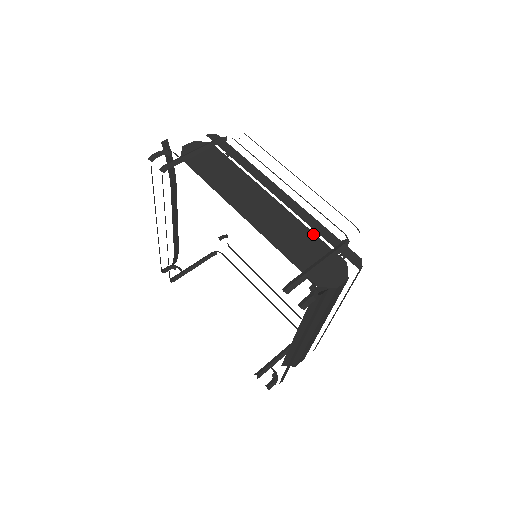
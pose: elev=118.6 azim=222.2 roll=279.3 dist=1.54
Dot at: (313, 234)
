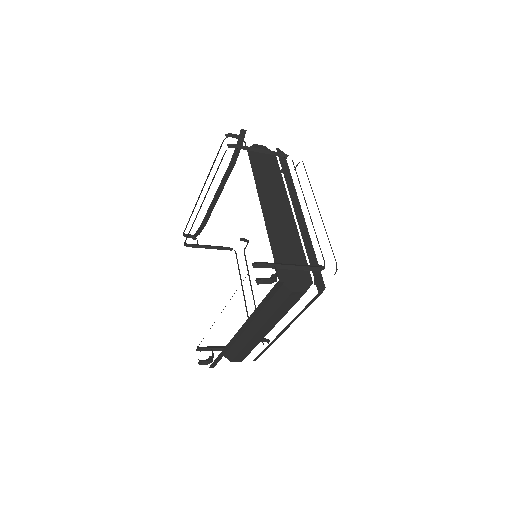
Dot at: (303, 250)
